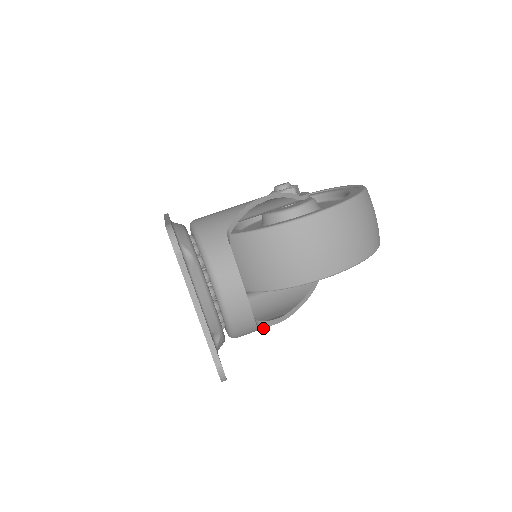
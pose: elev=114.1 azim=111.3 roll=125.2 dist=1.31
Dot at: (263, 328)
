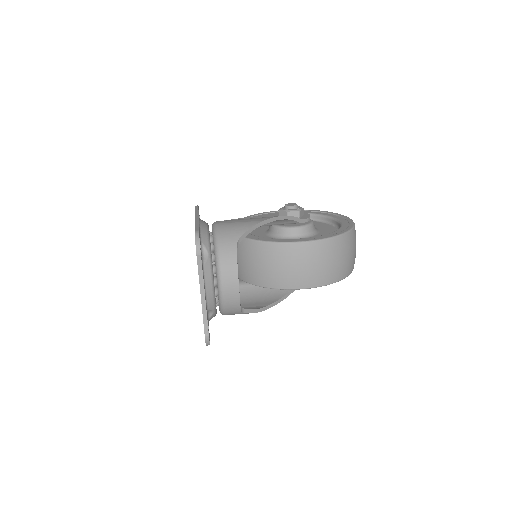
Dot at: (246, 313)
